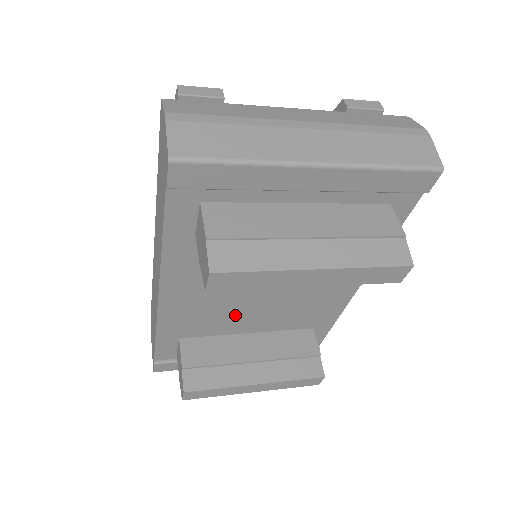
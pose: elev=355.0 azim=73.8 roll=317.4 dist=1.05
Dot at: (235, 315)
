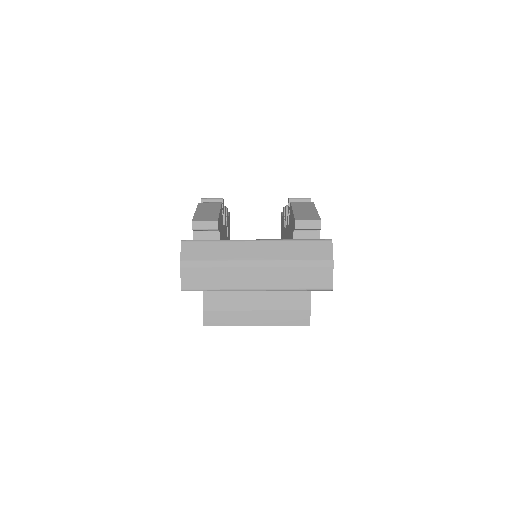
Dot at: occluded
